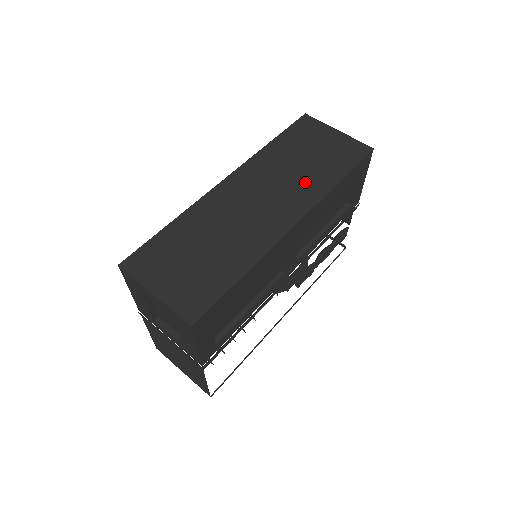
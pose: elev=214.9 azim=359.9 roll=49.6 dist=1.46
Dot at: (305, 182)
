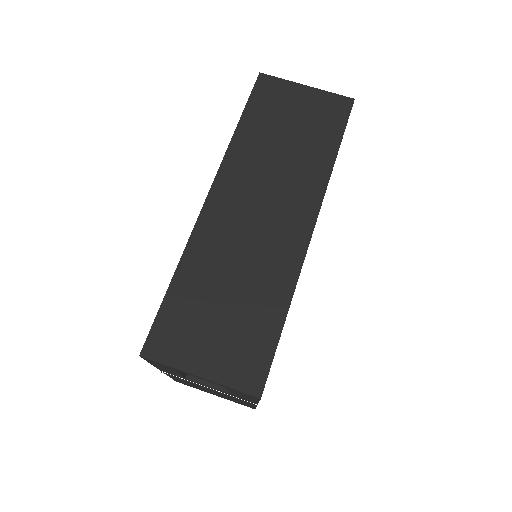
Dot at: (300, 169)
